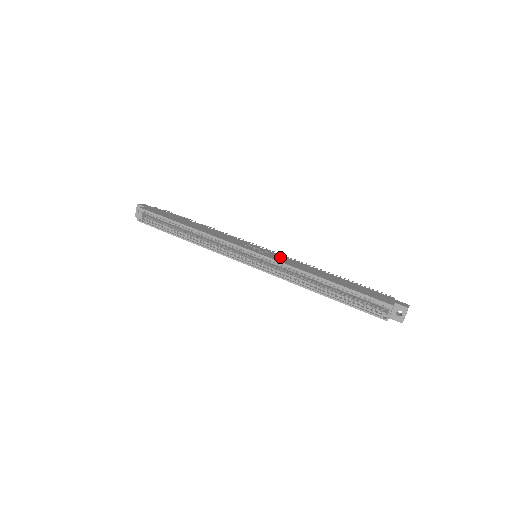
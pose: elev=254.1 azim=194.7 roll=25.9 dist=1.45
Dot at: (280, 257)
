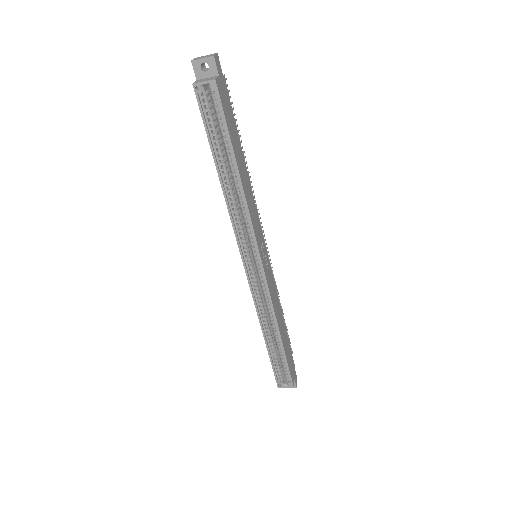
Dot at: (272, 280)
